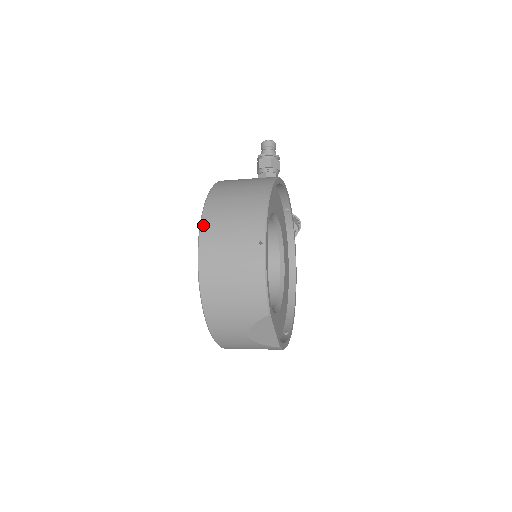
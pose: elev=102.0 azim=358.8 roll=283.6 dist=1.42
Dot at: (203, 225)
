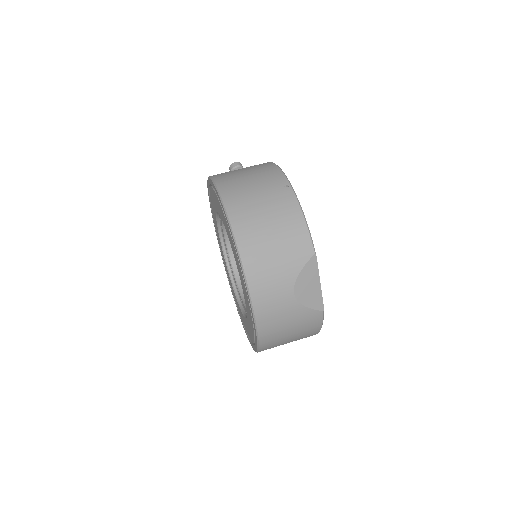
Dot at: (220, 188)
